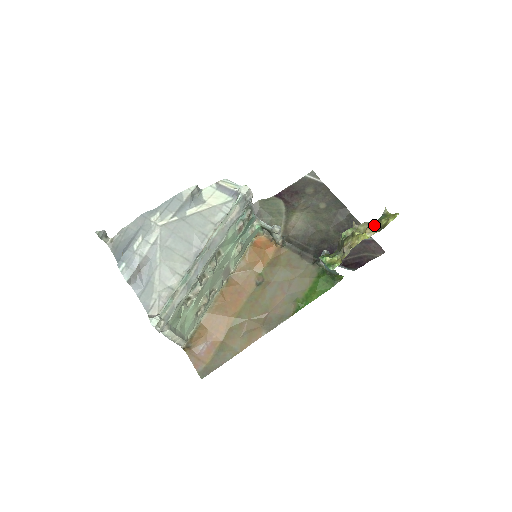
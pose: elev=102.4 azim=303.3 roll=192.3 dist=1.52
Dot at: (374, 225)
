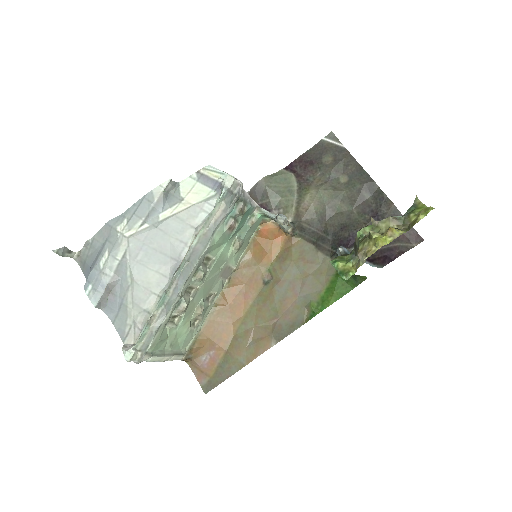
Dot at: (400, 221)
